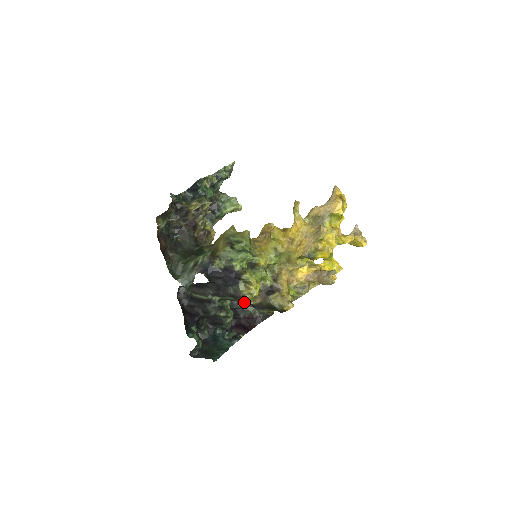
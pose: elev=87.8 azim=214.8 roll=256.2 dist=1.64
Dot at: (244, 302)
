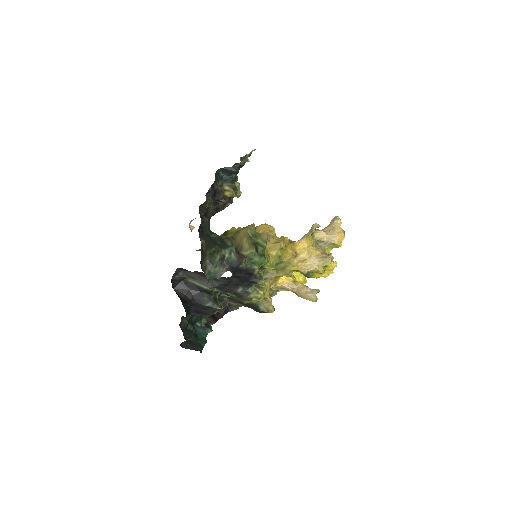
Dot at: (245, 302)
